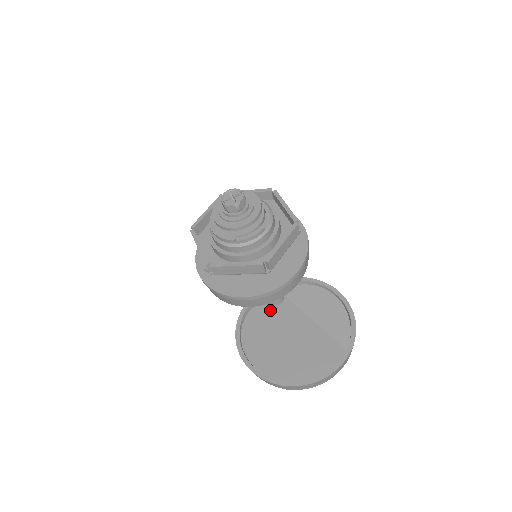
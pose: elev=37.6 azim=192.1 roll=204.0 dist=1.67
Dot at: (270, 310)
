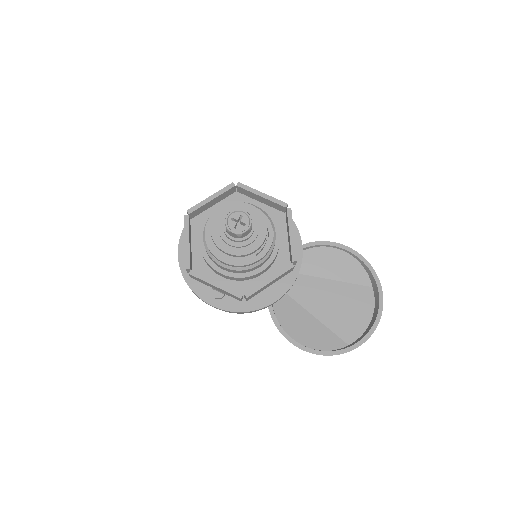
Dot at: (287, 293)
